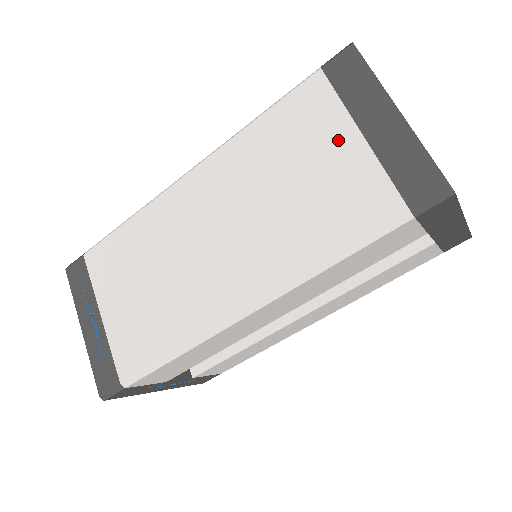
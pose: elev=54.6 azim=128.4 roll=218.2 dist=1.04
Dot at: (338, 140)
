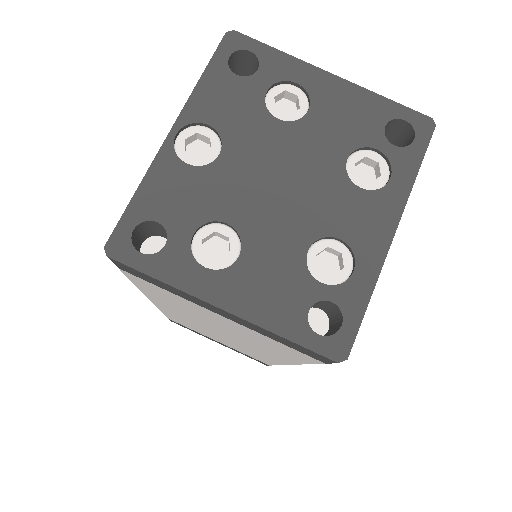
Dot at: (210, 314)
